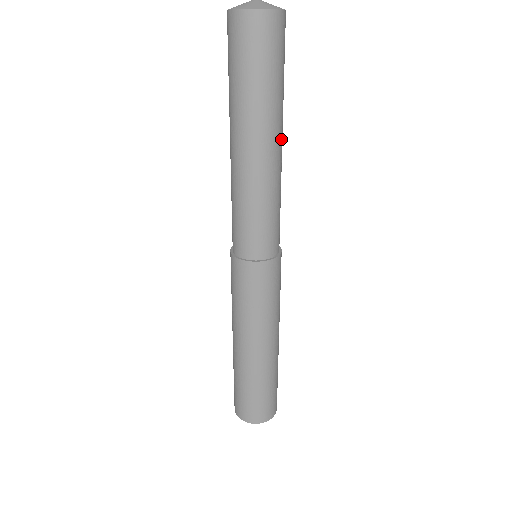
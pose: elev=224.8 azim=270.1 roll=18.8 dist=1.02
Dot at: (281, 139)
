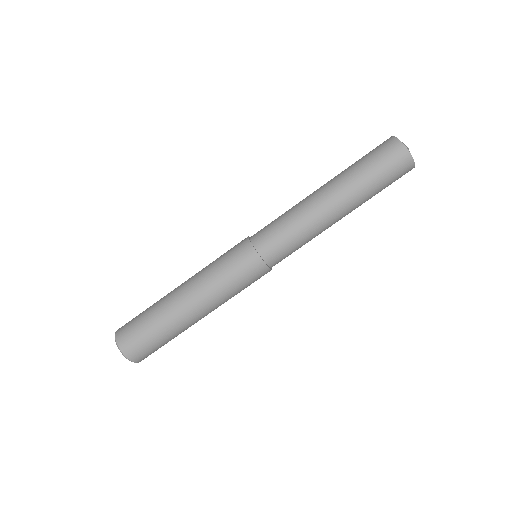
Dot at: (345, 214)
